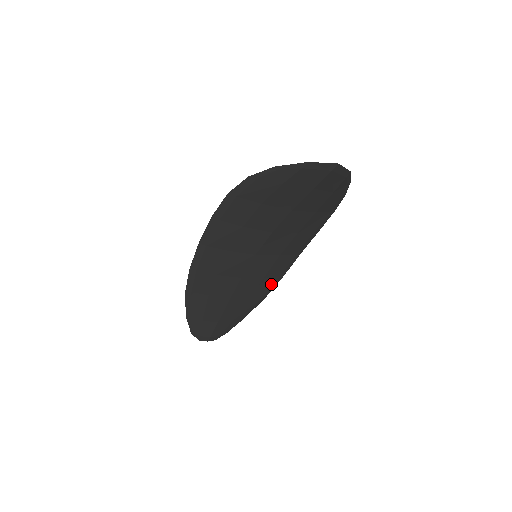
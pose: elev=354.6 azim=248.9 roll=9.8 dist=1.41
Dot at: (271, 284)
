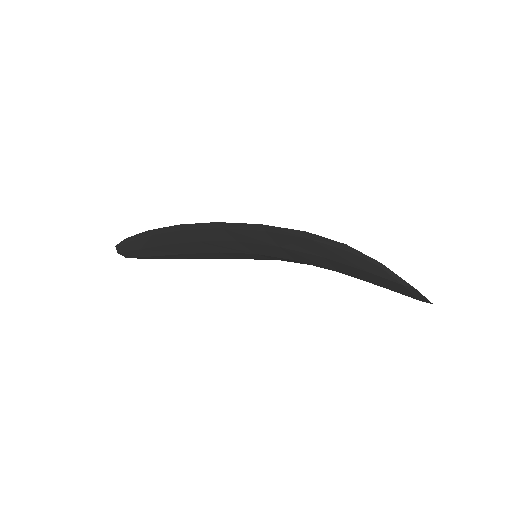
Dot at: occluded
